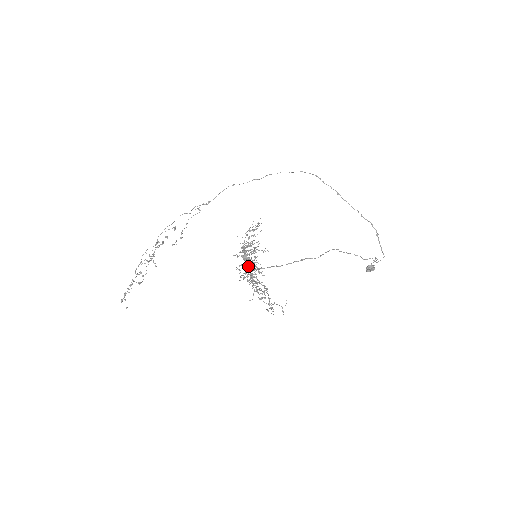
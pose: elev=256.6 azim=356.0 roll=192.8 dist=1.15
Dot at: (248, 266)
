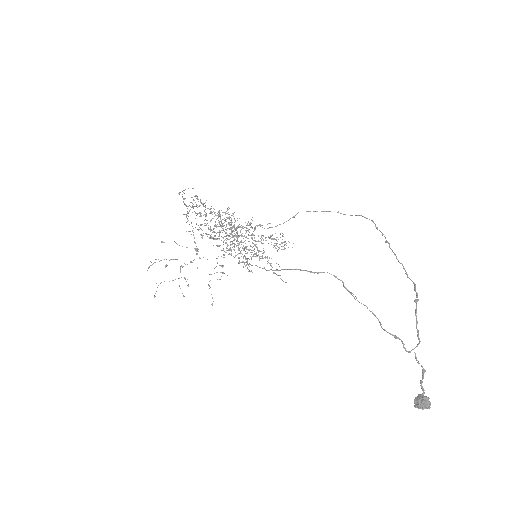
Dot at: (226, 229)
